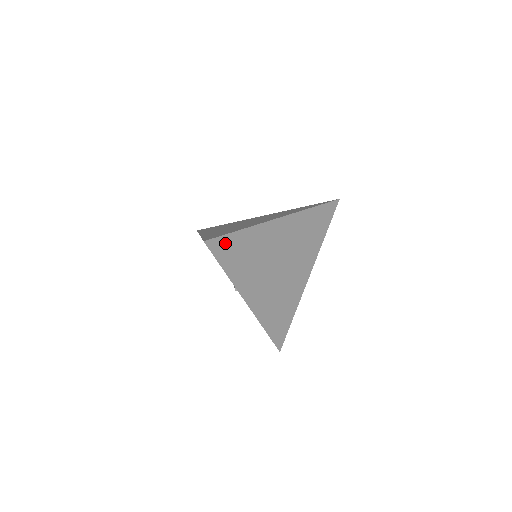
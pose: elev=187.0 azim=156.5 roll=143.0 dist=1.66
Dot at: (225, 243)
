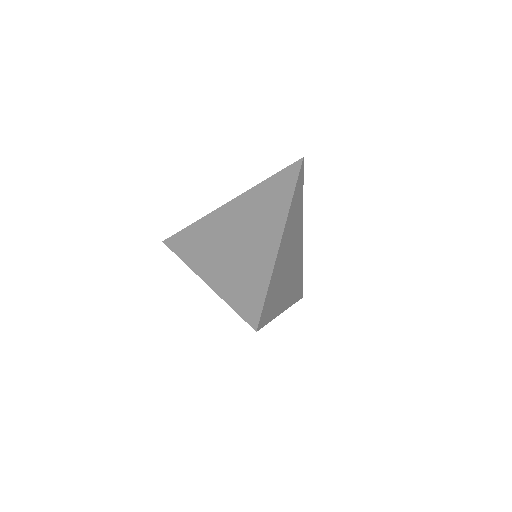
Dot at: (265, 310)
